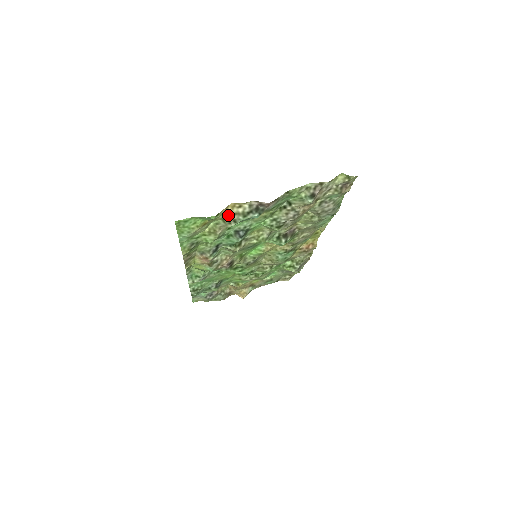
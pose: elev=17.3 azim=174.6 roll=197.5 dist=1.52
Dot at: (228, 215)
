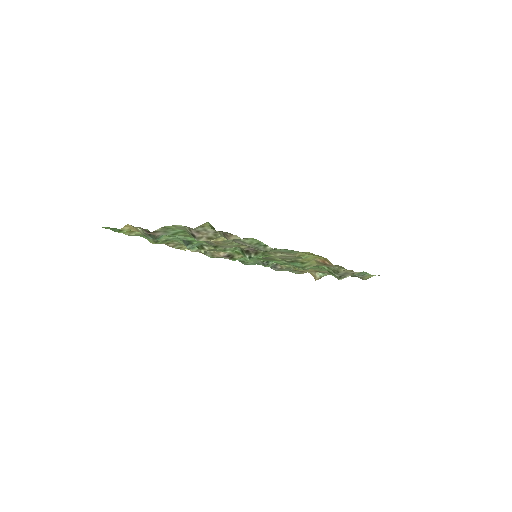
Dot at: (138, 231)
